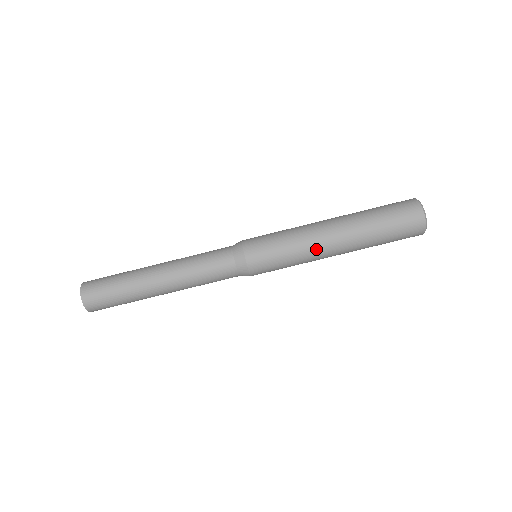
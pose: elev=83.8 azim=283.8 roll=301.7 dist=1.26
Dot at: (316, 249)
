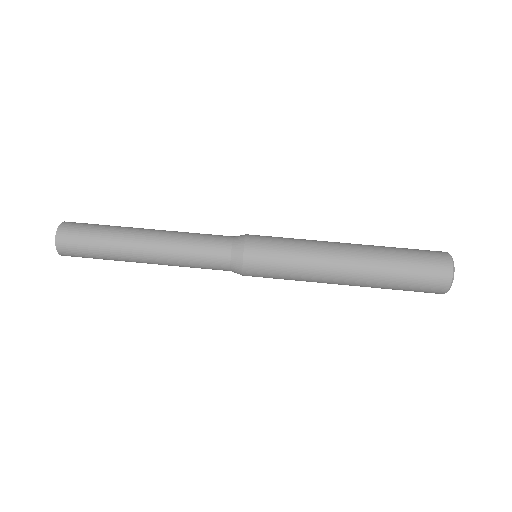
Dot at: (324, 245)
